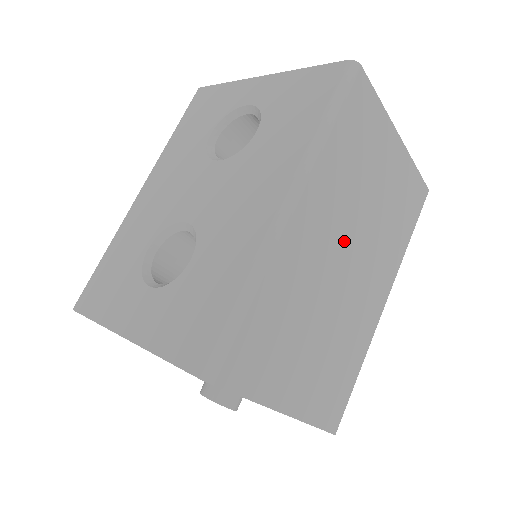
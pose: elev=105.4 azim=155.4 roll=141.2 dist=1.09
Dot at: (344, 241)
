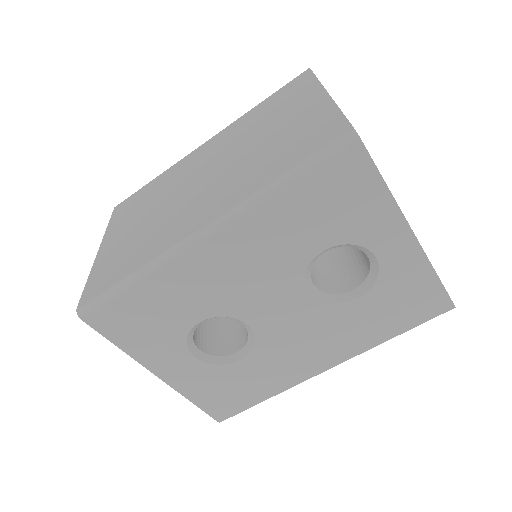
Dot at: occluded
